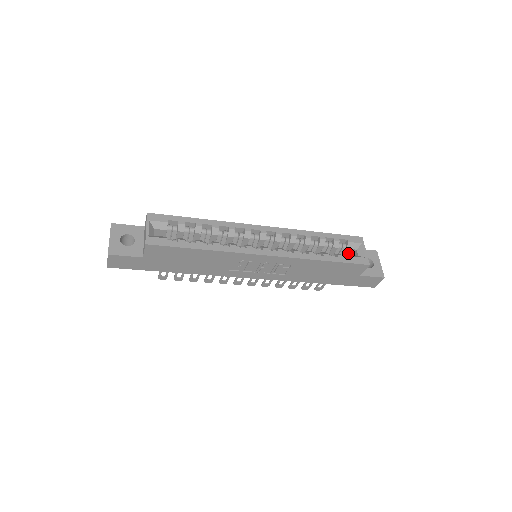
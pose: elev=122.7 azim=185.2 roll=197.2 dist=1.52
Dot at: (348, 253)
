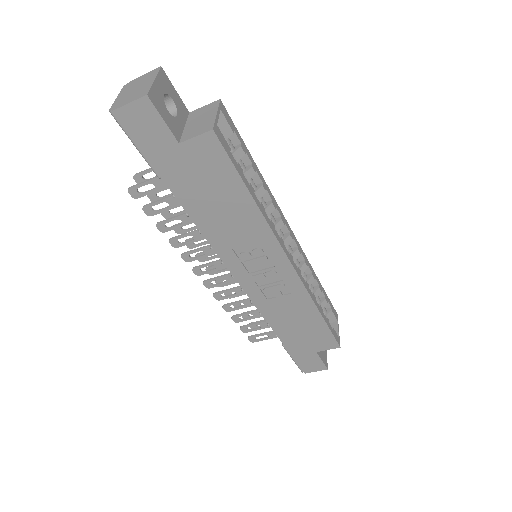
Dot at: occluded
